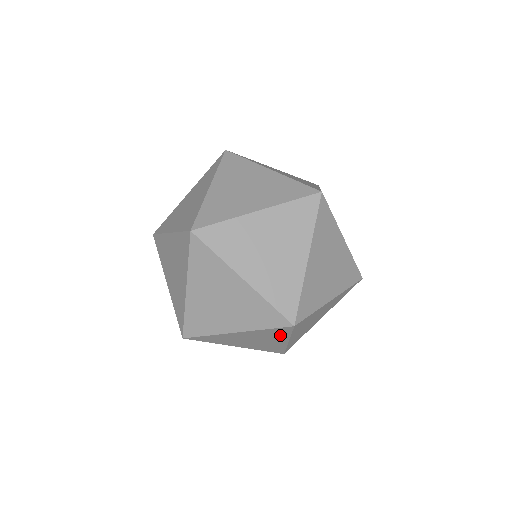
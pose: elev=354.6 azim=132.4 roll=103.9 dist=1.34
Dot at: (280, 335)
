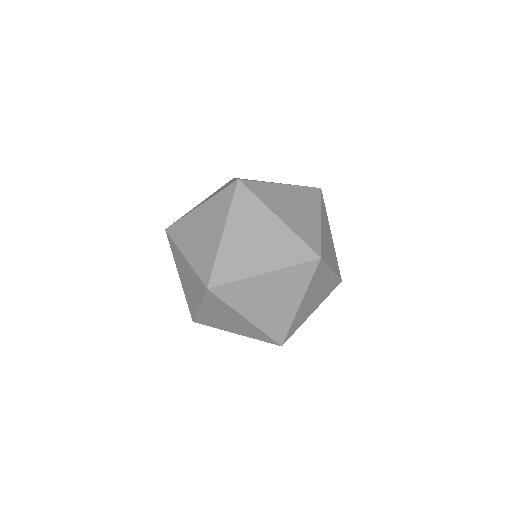
Dot at: occluded
